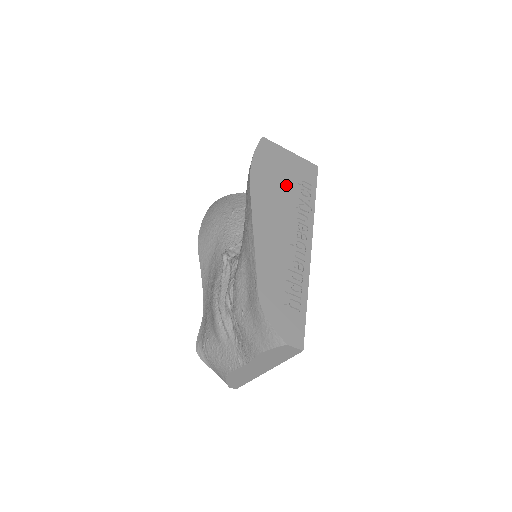
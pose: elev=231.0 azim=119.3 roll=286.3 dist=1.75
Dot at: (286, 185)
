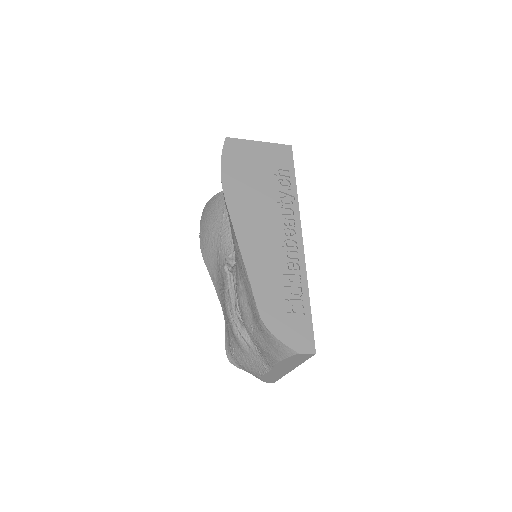
Dot at: (262, 182)
